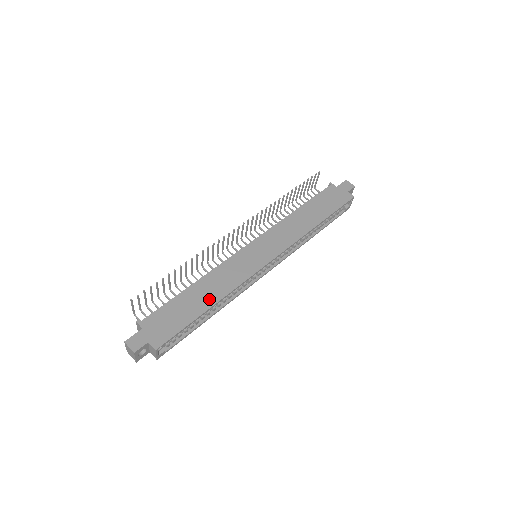
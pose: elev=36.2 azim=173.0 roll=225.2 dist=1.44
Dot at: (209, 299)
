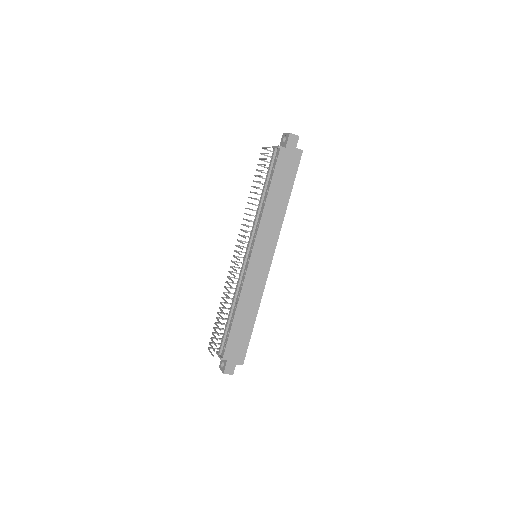
Dot at: (251, 316)
